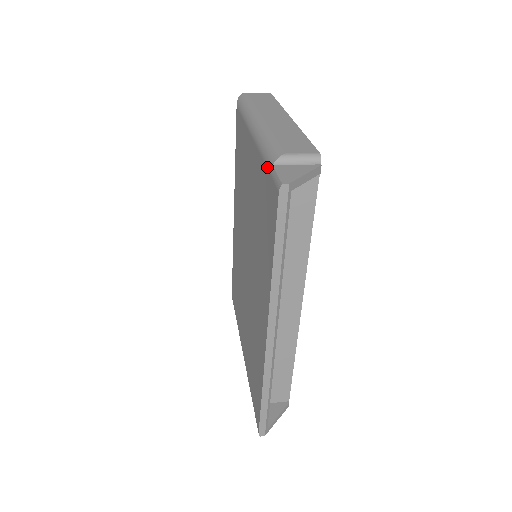
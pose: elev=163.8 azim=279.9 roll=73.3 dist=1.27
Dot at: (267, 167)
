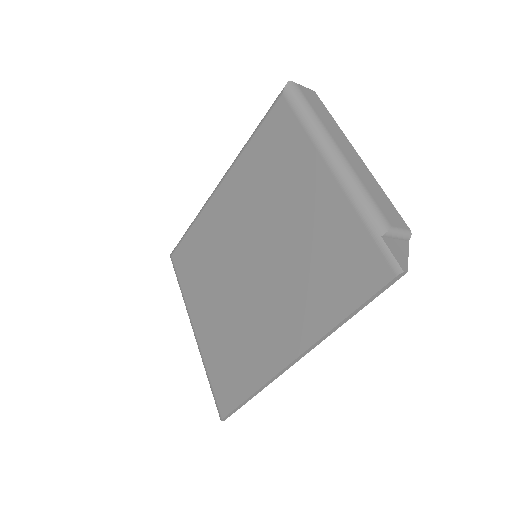
Dot at: (370, 232)
